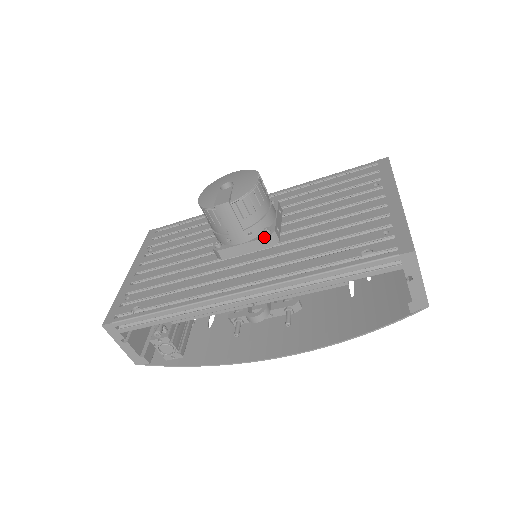
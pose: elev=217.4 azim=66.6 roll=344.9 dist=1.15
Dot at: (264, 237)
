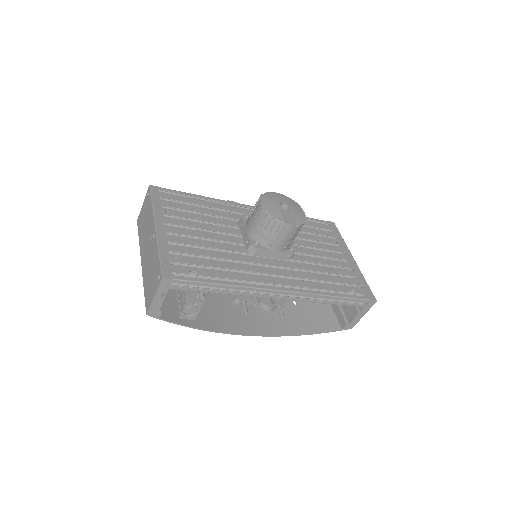
Dot at: (291, 253)
